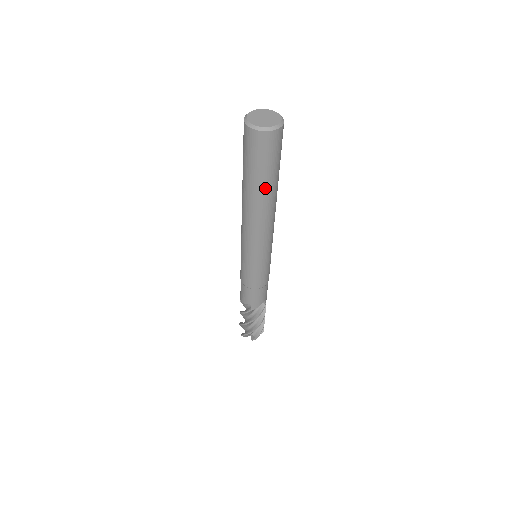
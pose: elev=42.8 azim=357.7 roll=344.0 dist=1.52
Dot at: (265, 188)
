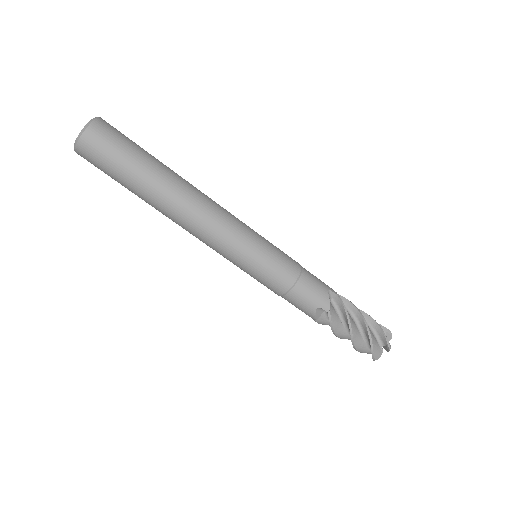
Dot at: (152, 176)
